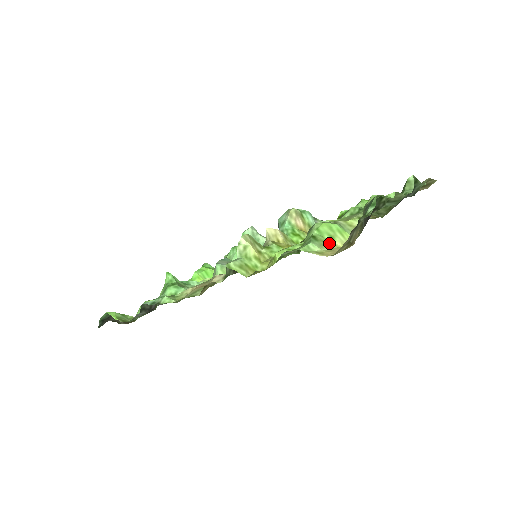
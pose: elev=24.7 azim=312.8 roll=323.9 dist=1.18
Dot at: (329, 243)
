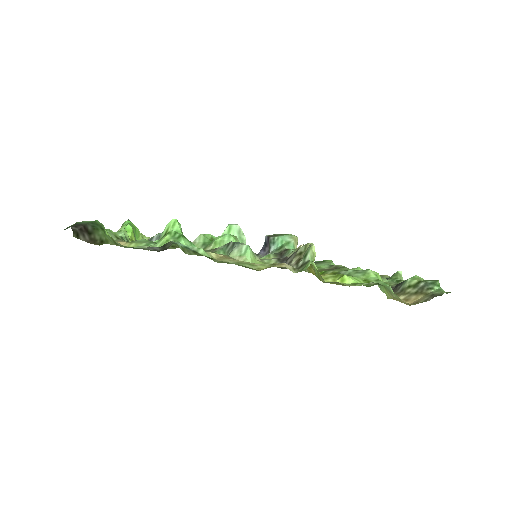
Dot at: (388, 292)
